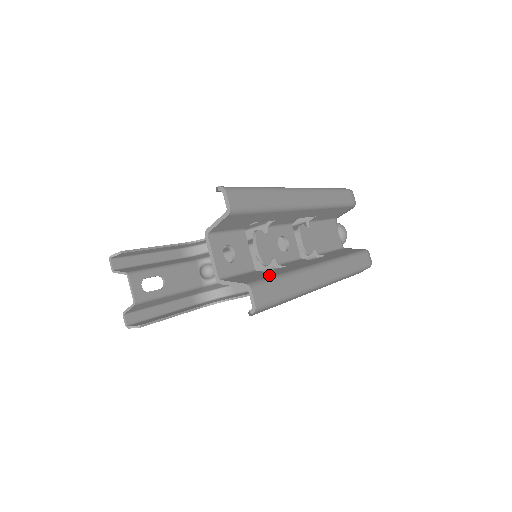
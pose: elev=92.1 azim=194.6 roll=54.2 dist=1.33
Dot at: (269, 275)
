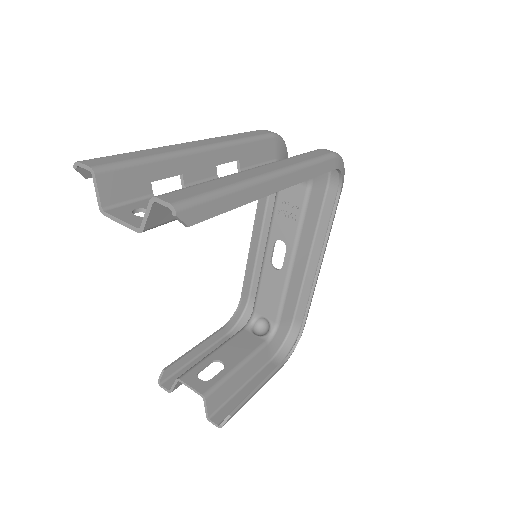
Dot at: occluded
